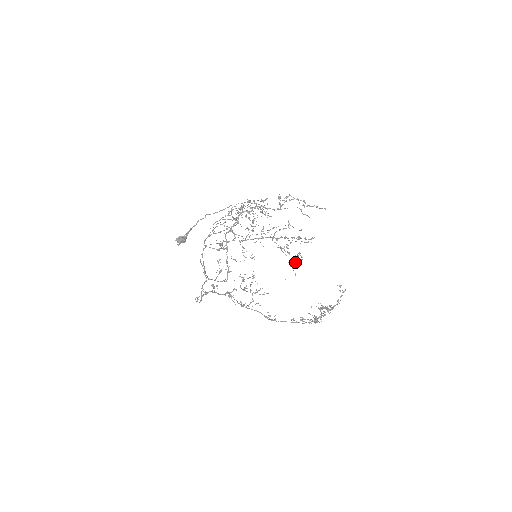
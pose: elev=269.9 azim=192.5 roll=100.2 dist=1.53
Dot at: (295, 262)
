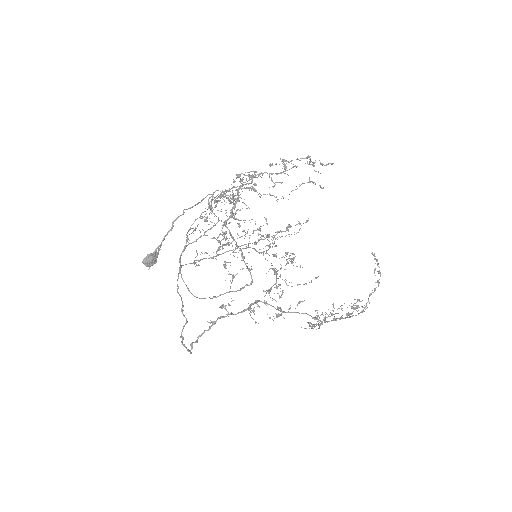
Dot at: occluded
